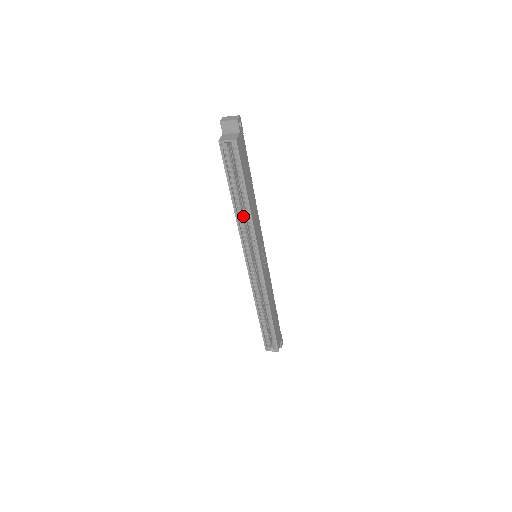
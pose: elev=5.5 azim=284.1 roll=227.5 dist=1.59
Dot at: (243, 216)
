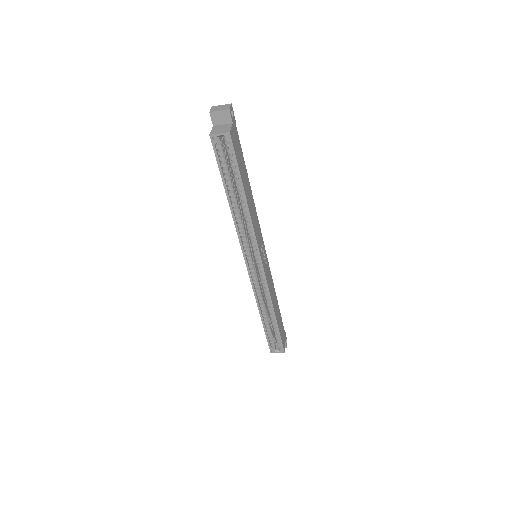
Dot at: (240, 215)
